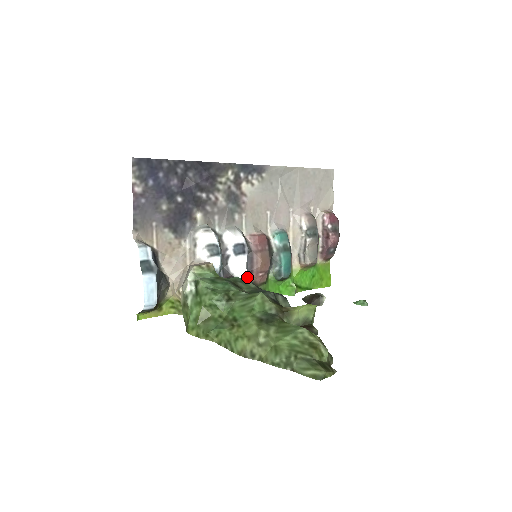
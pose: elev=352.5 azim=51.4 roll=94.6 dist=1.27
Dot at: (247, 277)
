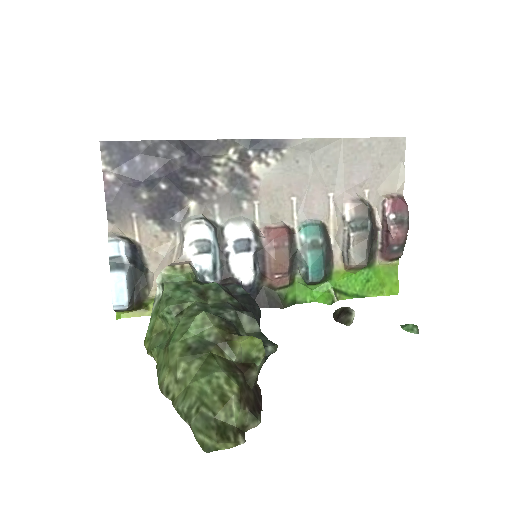
Dot at: (260, 278)
